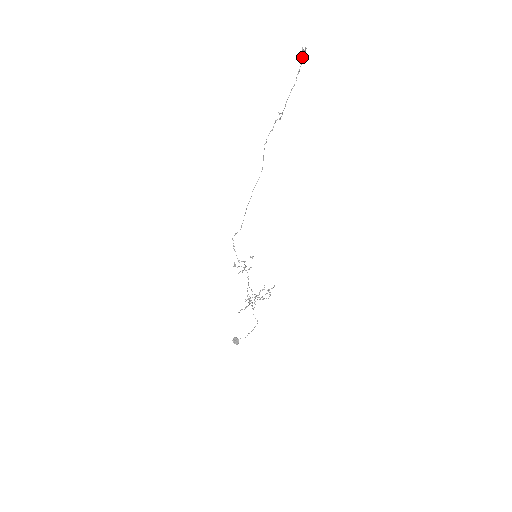
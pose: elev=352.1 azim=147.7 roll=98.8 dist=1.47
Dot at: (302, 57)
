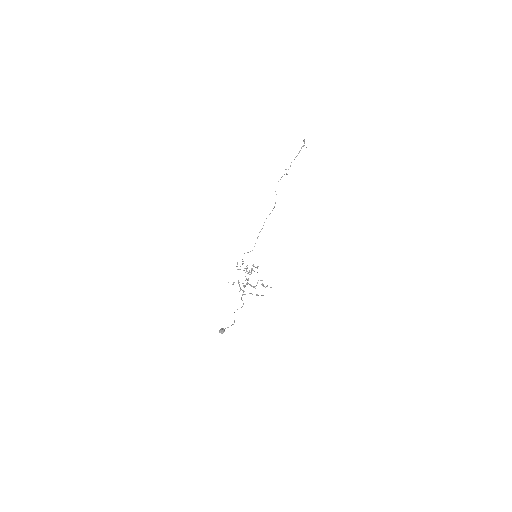
Dot at: occluded
